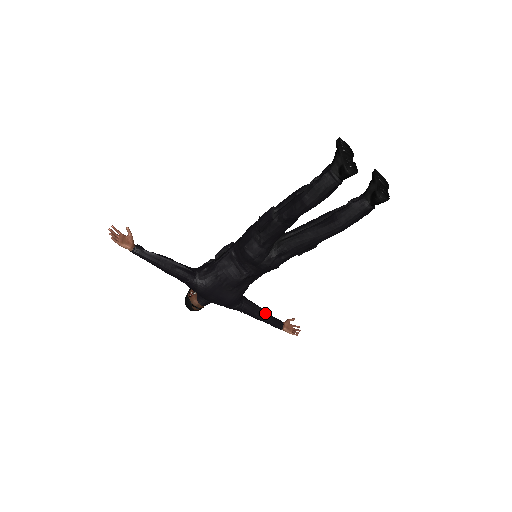
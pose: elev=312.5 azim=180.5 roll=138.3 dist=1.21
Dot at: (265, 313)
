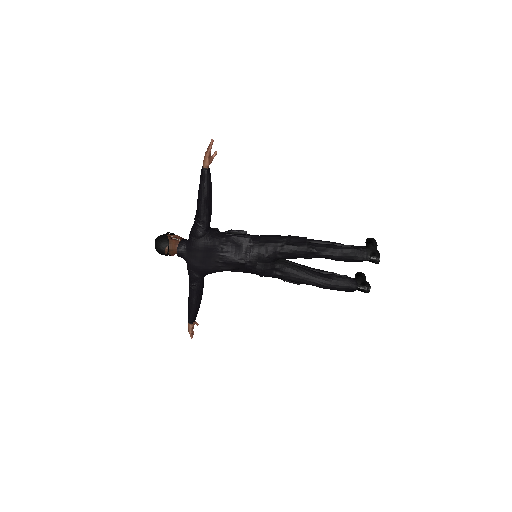
Dot at: (200, 301)
